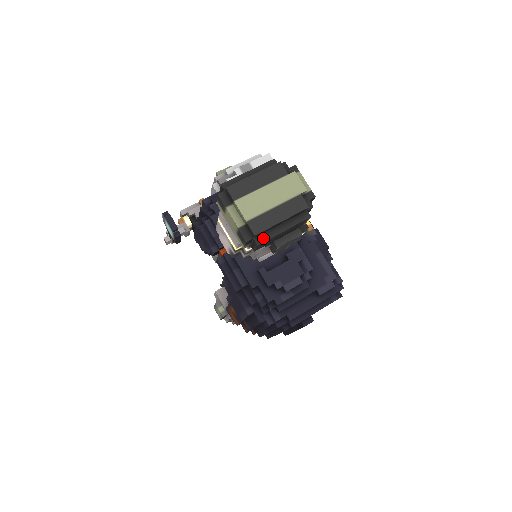
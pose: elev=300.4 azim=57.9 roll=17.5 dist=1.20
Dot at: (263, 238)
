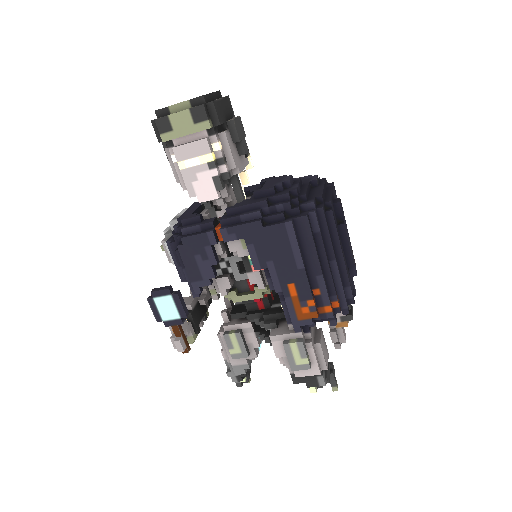
Dot at: (212, 101)
